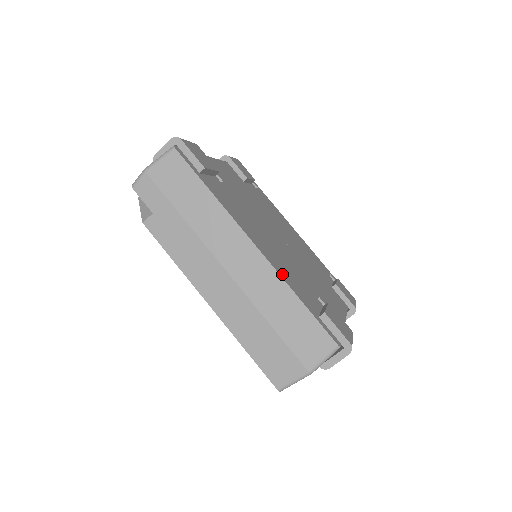
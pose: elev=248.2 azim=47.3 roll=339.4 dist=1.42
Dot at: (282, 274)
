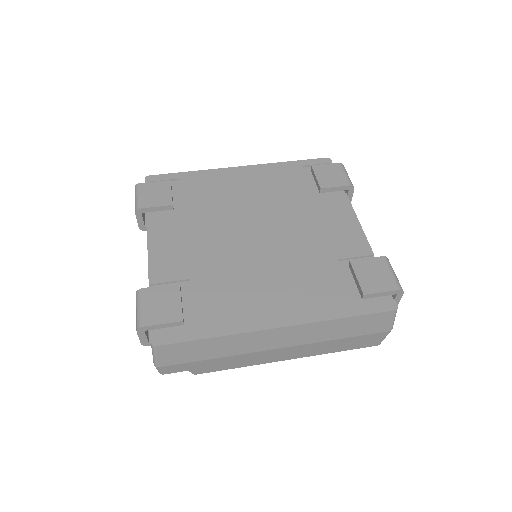
Dot at: (314, 315)
